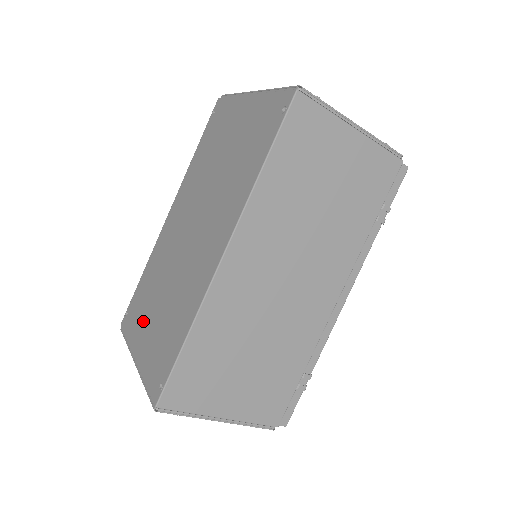
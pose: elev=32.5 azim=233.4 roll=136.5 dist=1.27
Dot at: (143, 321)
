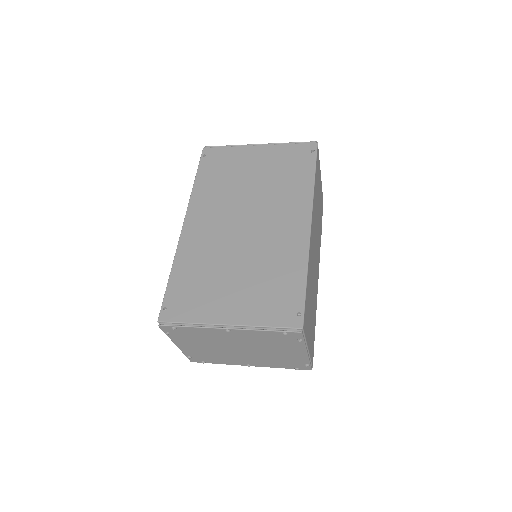
Dot at: (215, 297)
